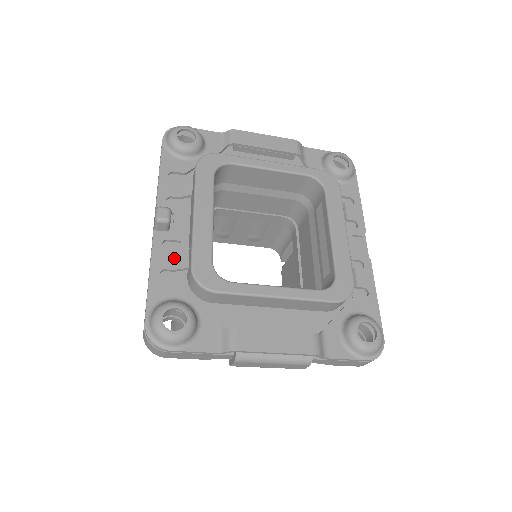
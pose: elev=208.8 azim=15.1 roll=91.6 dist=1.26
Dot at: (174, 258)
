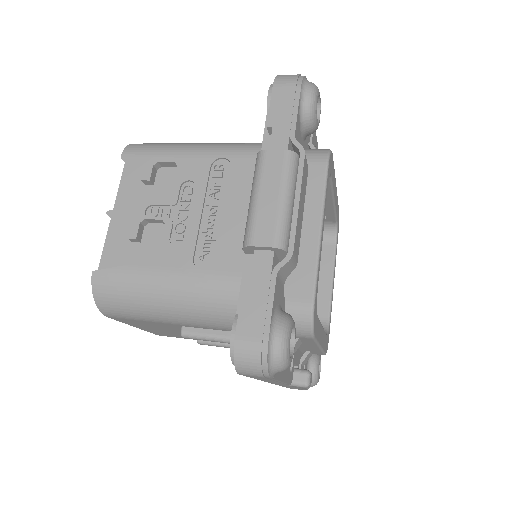
Dot at: (302, 366)
